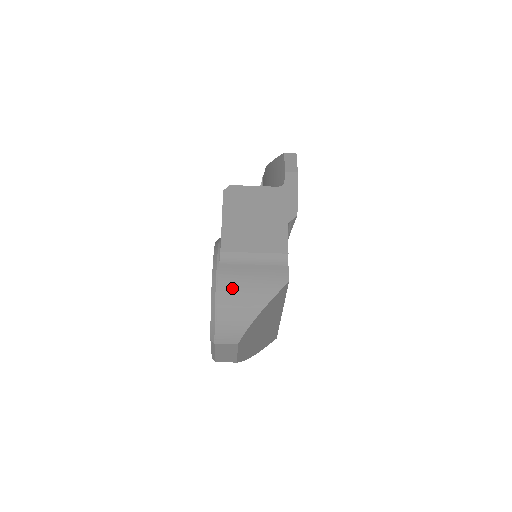
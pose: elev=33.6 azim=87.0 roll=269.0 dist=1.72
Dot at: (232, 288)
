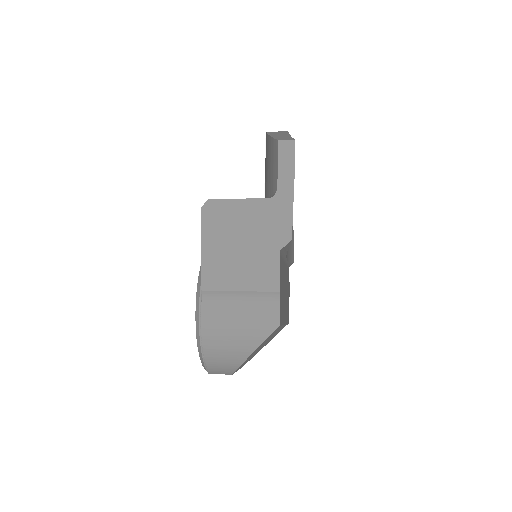
Dot at: (217, 333)
